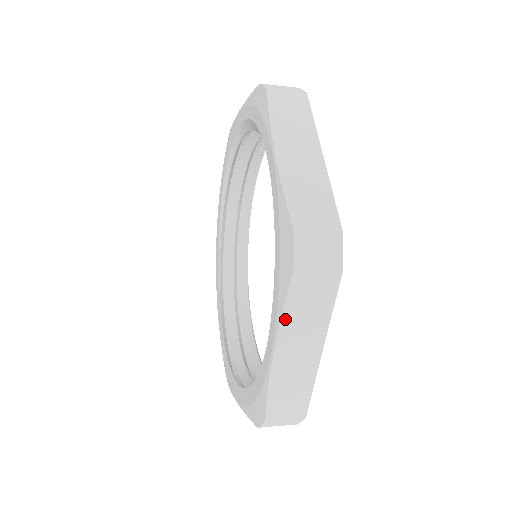
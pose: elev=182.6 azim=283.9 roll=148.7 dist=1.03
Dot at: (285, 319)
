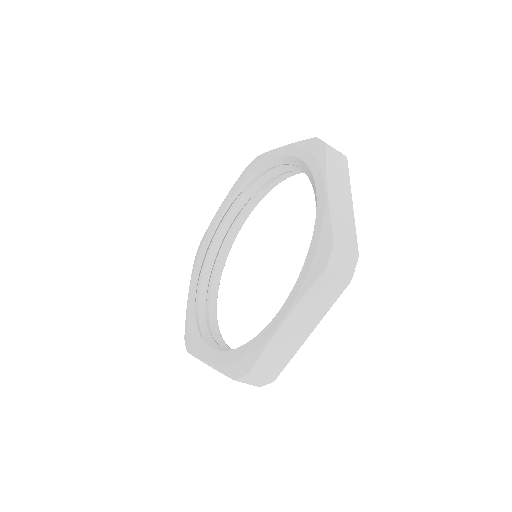
Dot at: (303, 301)
